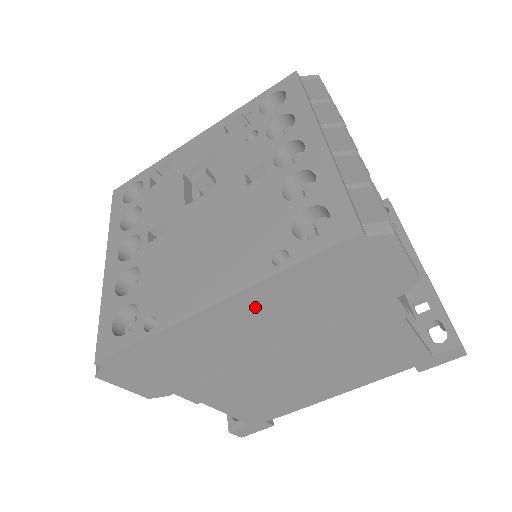
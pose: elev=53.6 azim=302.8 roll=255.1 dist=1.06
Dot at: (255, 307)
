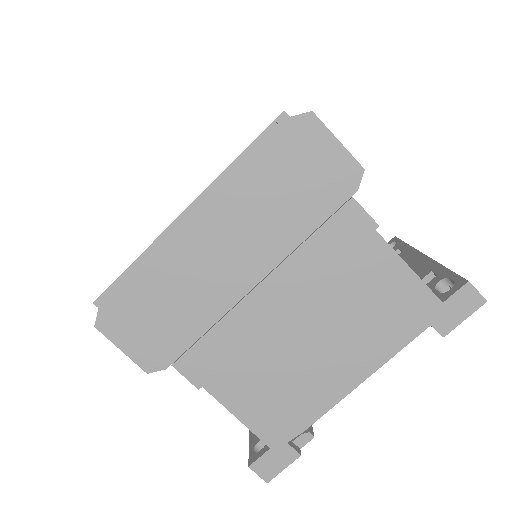
Dot at: (221, 213)
